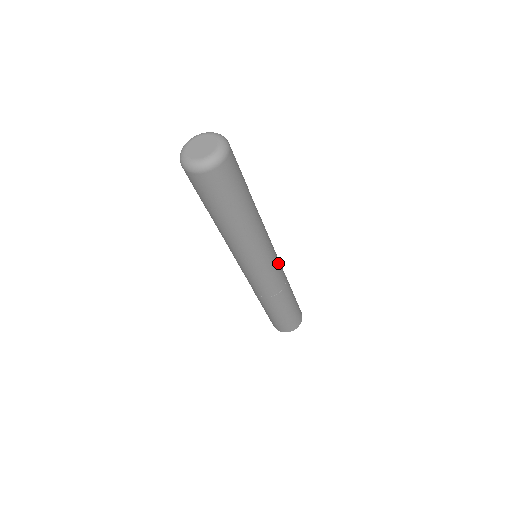
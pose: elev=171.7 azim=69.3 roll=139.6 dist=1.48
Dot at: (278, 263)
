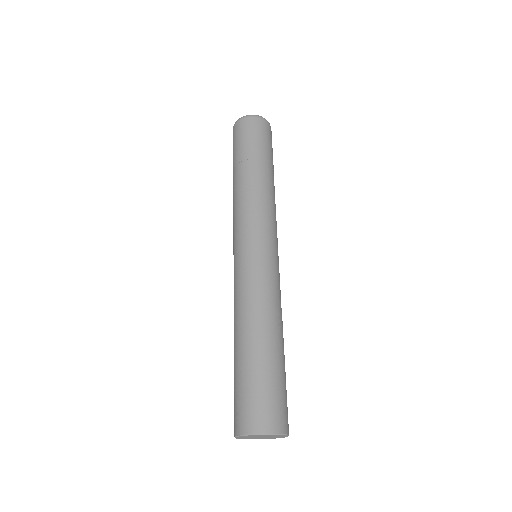
Dot at: occluded
